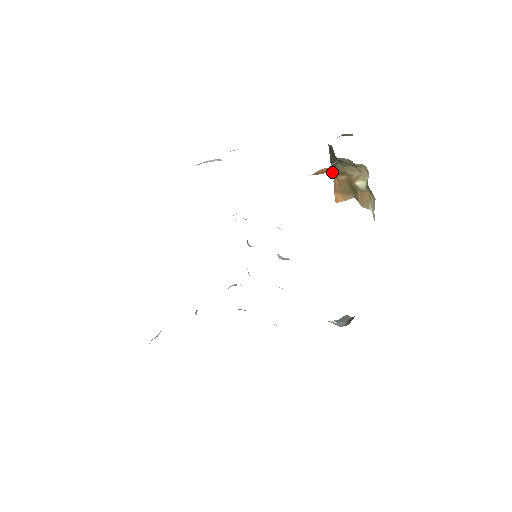
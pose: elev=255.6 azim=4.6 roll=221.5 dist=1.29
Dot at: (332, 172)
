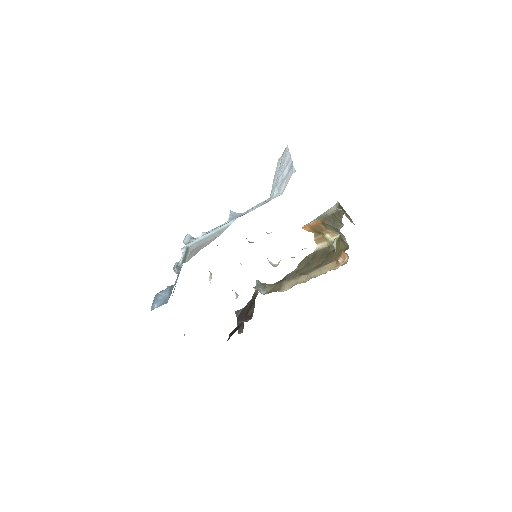
Dot at: (345, 254)
